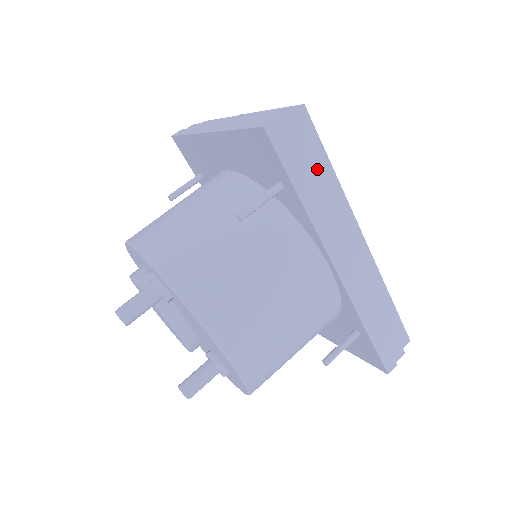
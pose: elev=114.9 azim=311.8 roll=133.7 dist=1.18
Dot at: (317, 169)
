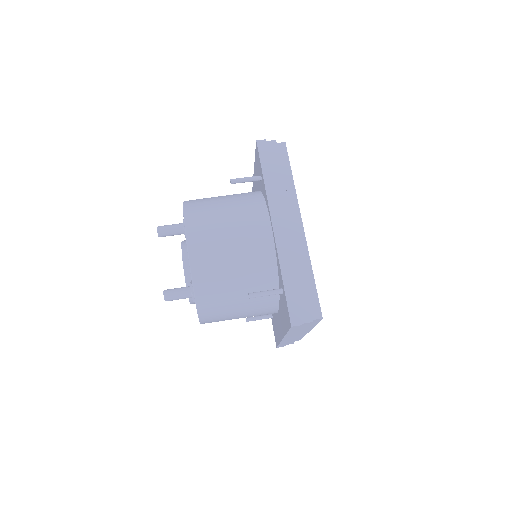
Dot at: (281, 171)
